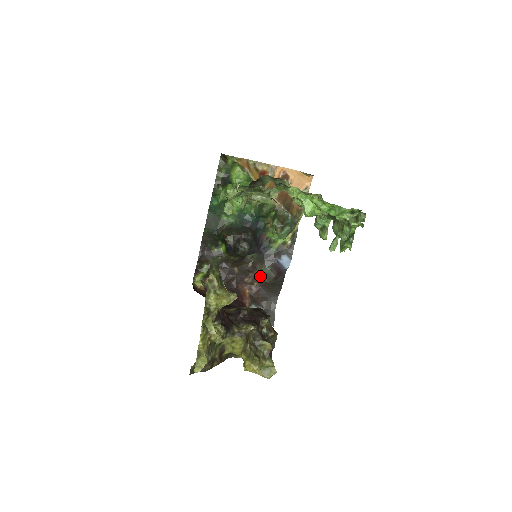
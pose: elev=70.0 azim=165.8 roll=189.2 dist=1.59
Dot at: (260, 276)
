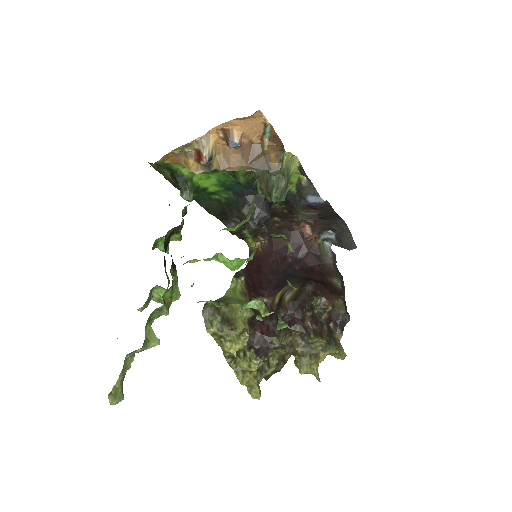
Dot at: occluded
